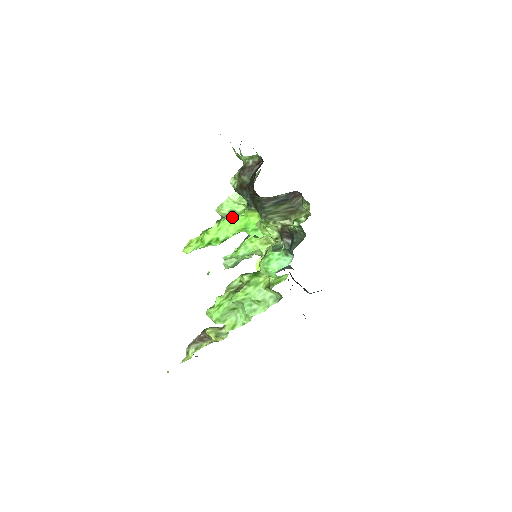
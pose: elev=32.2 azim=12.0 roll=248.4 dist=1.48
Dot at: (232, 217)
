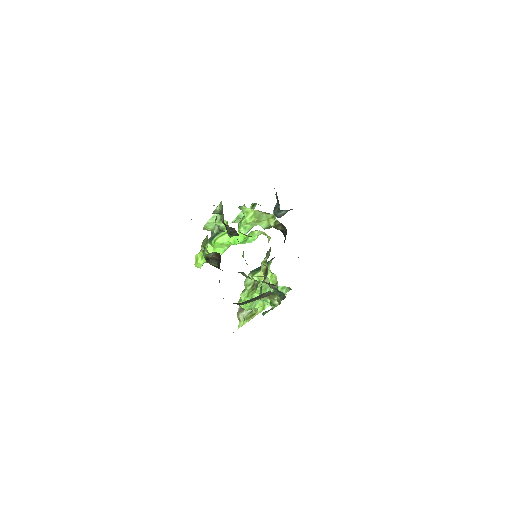
Dot at: (219, 239)
